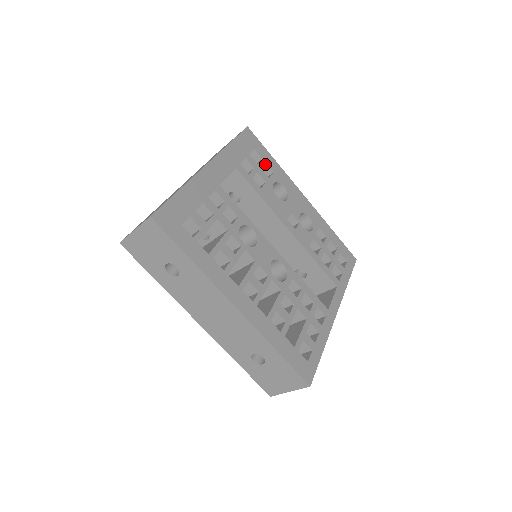
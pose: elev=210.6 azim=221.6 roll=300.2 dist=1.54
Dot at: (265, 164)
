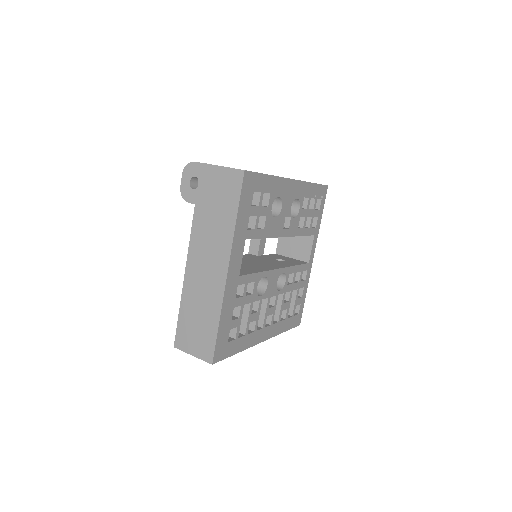
Dot at: (263, 192)
